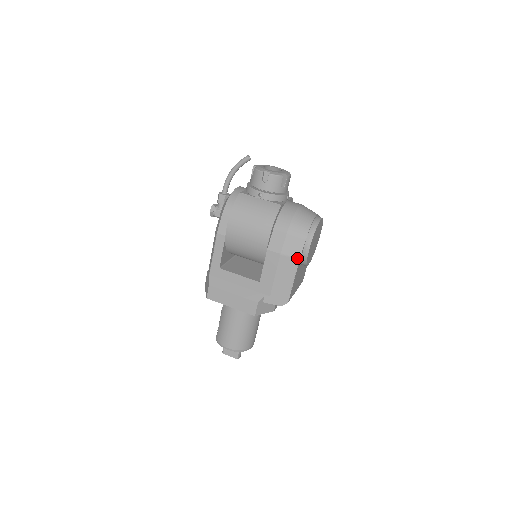
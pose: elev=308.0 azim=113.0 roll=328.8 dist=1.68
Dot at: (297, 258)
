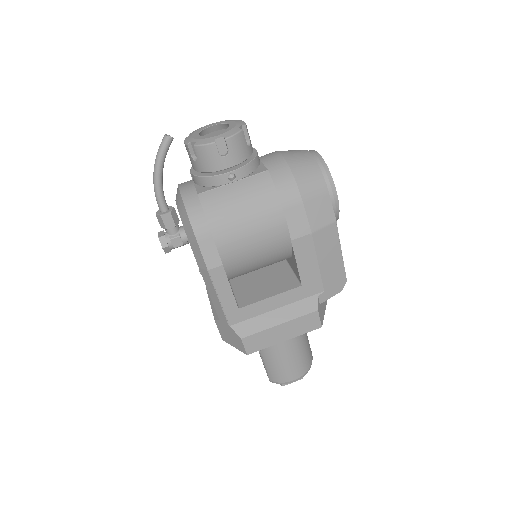
Dot at: (333, 222)
